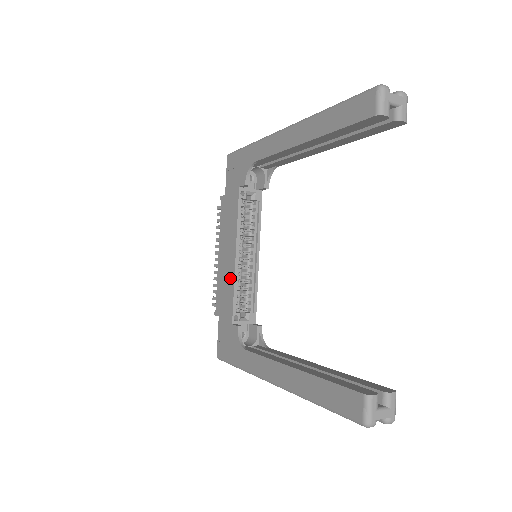
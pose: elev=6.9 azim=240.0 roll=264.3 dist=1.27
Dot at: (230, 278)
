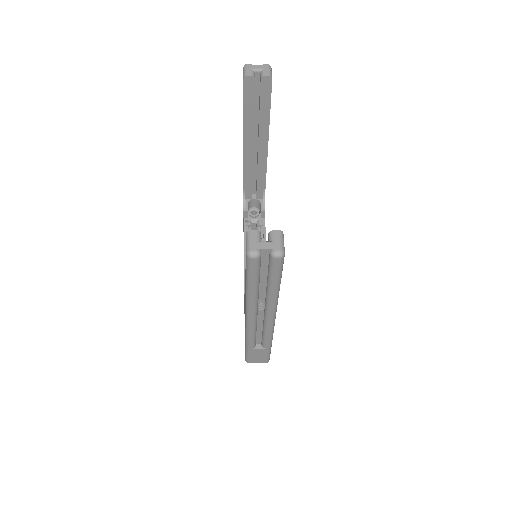
Dot at: occluded
